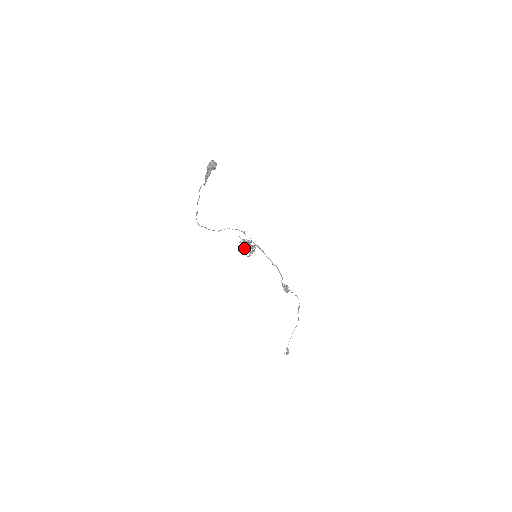
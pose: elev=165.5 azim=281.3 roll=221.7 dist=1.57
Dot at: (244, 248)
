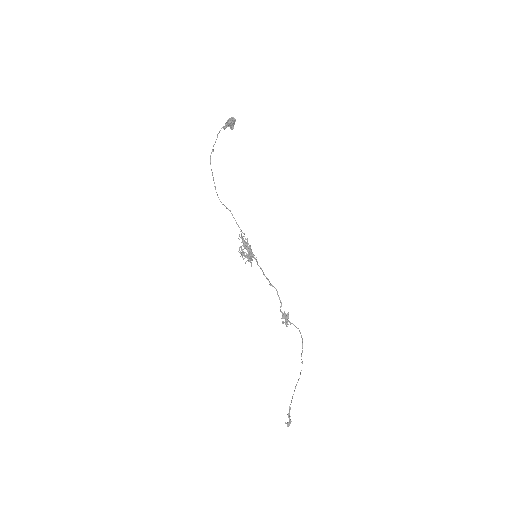
Dot at: (242, 254)
